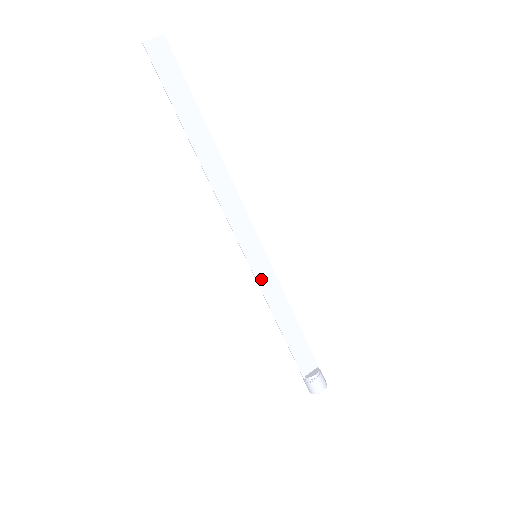
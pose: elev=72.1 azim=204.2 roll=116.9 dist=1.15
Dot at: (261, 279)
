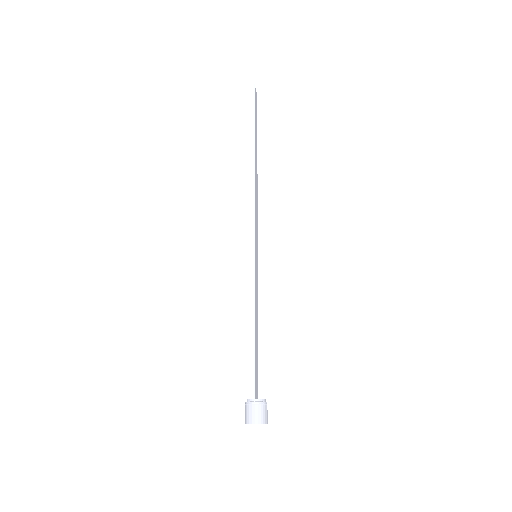
Dot at: (255, 276)
